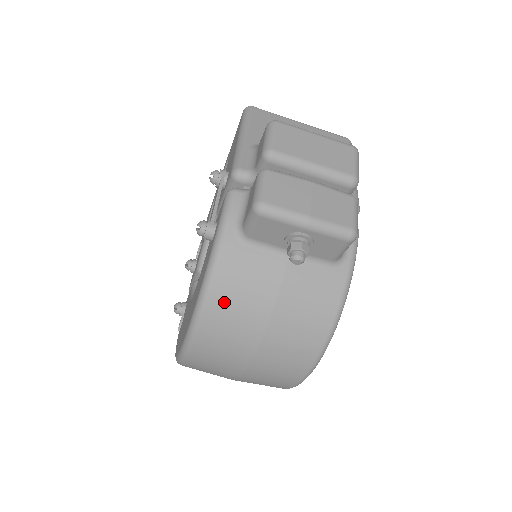
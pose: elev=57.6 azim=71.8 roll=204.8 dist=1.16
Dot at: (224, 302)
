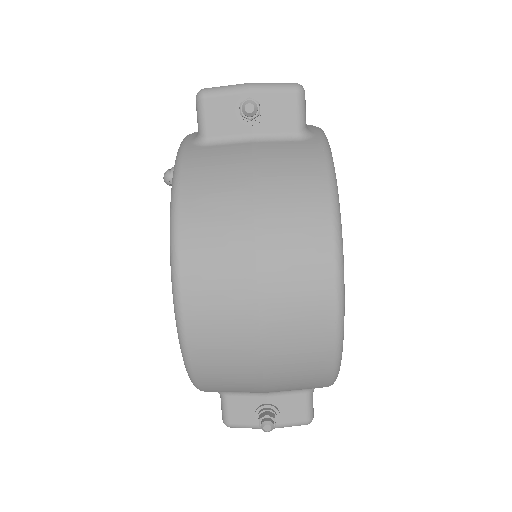
Dot at: (197, 191)
